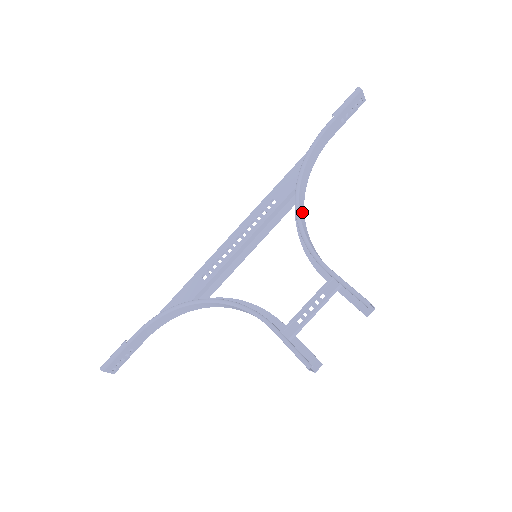
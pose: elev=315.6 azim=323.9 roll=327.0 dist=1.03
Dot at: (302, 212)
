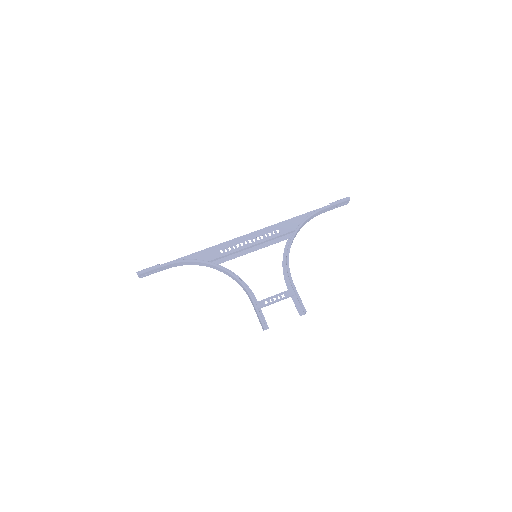
Dot at: occluded
